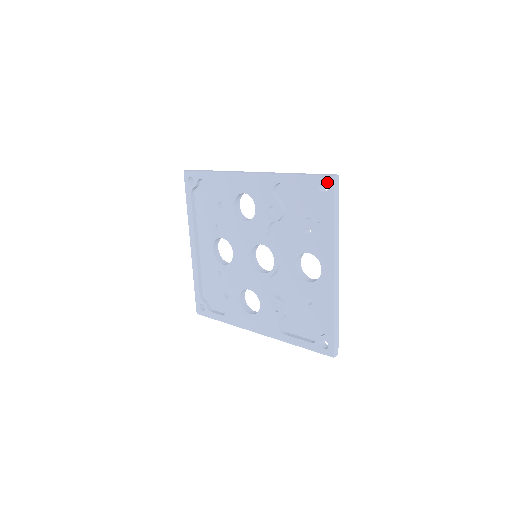
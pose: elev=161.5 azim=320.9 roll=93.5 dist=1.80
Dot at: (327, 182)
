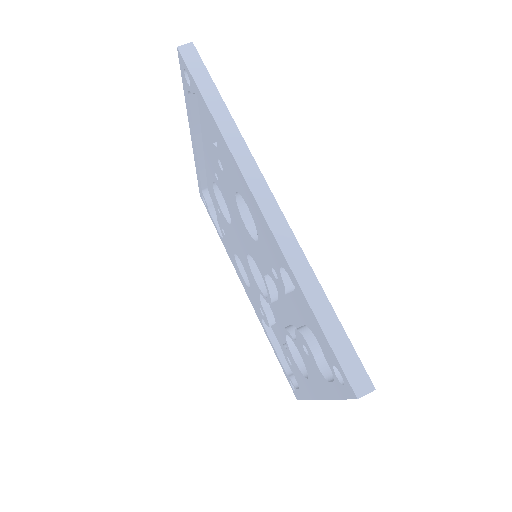
Dot at: (345, 383)
